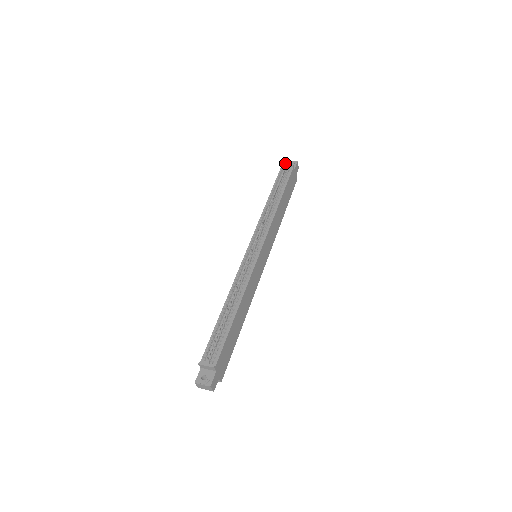
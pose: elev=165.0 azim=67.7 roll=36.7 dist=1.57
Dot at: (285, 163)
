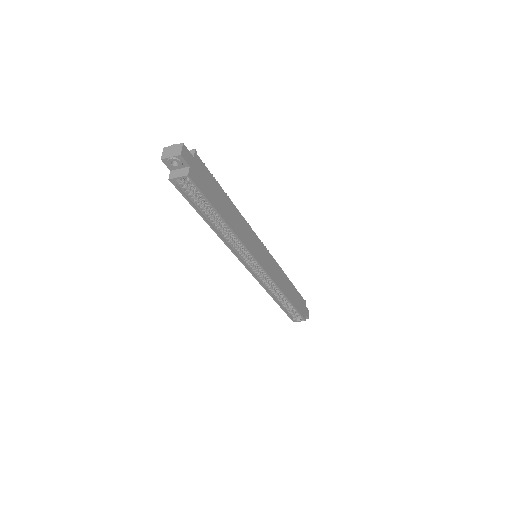
Dot at: occluded
